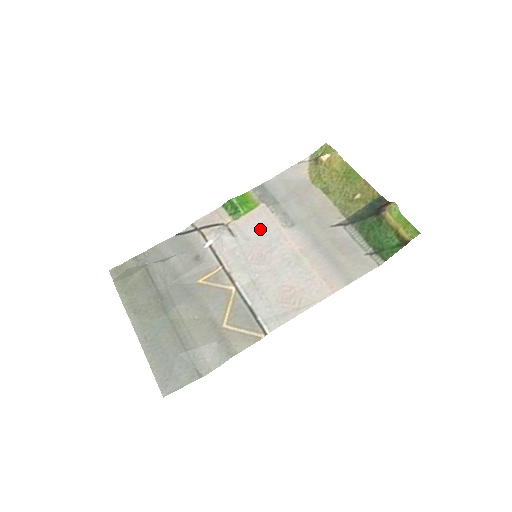
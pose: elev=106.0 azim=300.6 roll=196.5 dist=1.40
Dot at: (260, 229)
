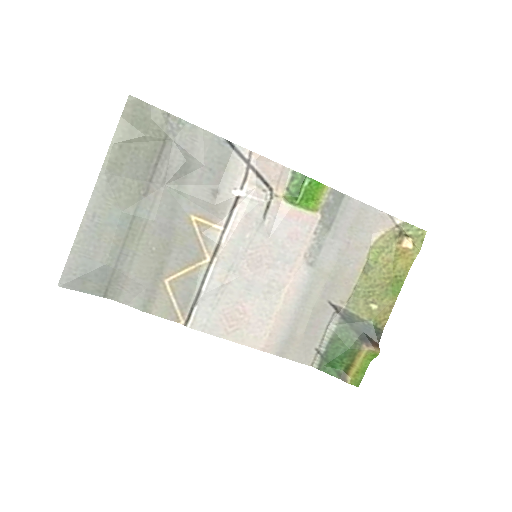
Dot at: (288, 236)
